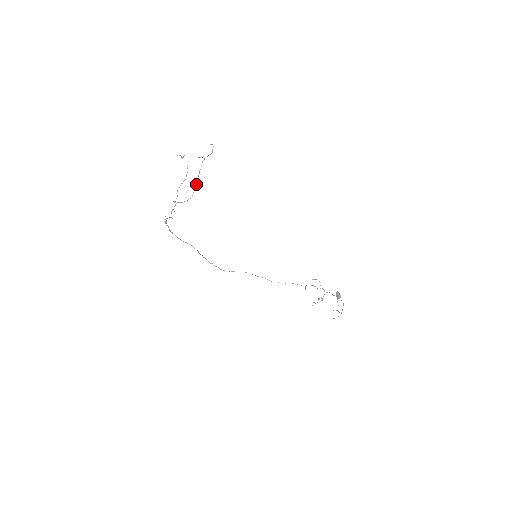
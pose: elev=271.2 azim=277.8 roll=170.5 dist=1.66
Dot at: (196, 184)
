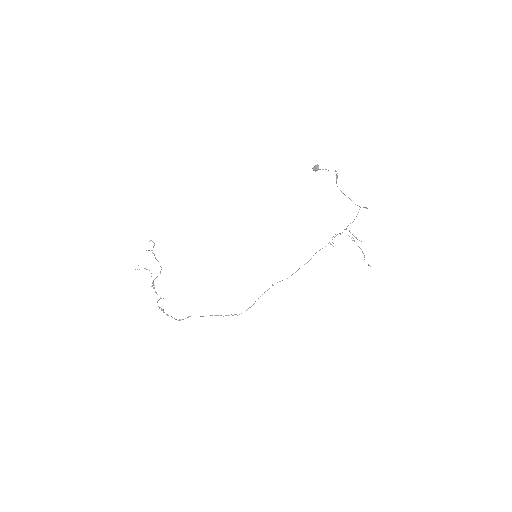
Dot at: (158, 261)
